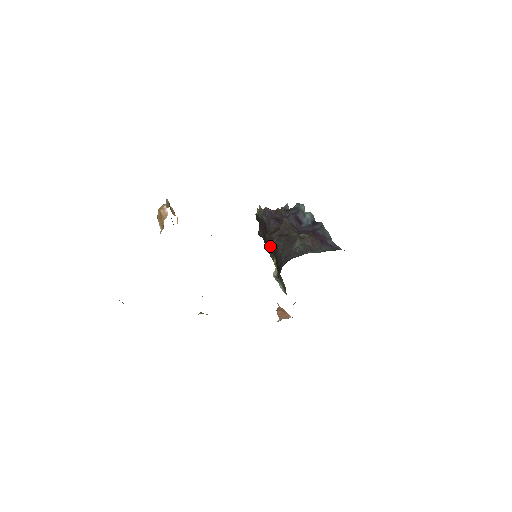
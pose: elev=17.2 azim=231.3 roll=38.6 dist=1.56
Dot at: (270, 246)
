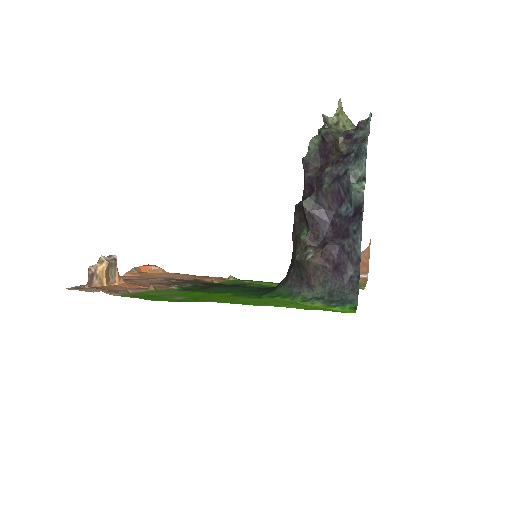
Dot at: occluded
